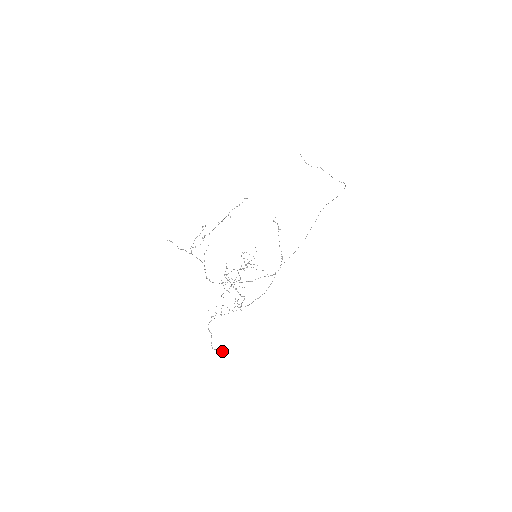
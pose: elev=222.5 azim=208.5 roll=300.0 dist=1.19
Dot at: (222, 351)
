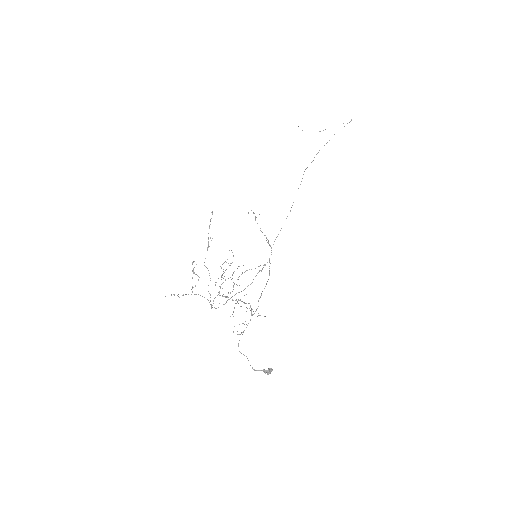
Dot at: (269, 368)
